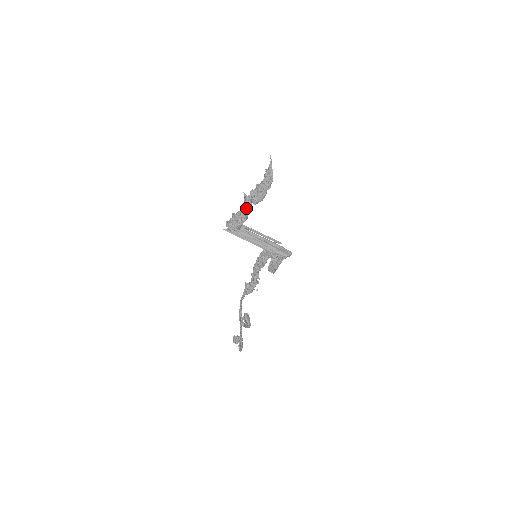
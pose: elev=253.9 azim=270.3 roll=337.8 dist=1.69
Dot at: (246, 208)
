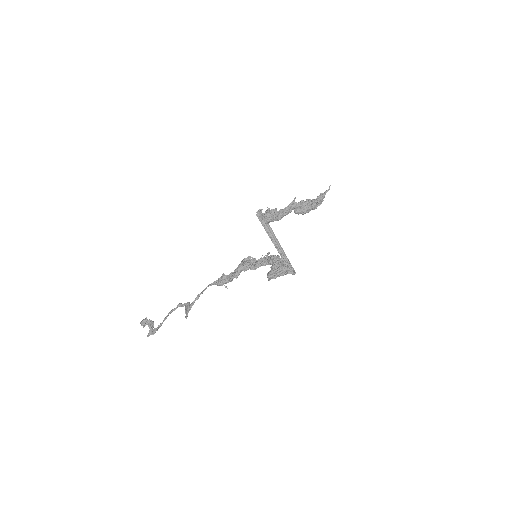
Dot at: (287, 211)
